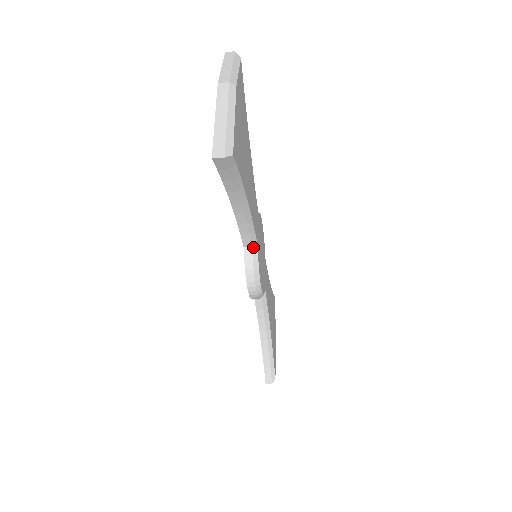
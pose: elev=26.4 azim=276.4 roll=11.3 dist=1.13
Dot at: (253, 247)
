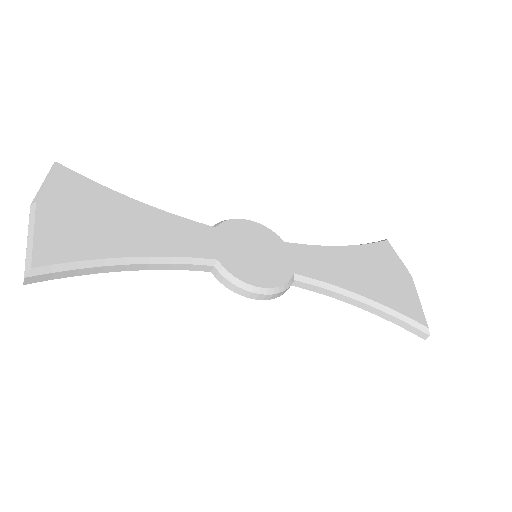
Dot at: (215, 266)
